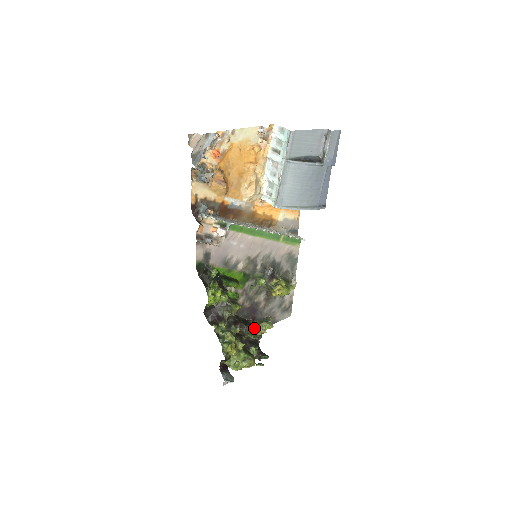
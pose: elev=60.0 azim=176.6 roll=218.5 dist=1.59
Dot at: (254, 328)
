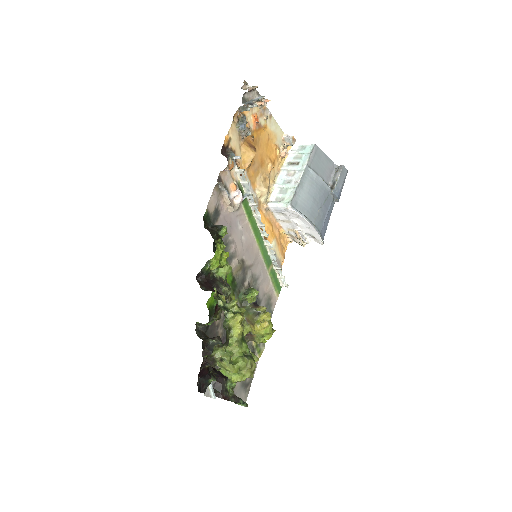
Dot at: occluded
